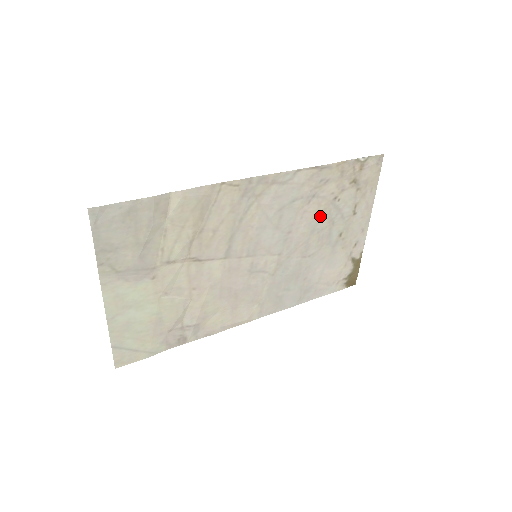
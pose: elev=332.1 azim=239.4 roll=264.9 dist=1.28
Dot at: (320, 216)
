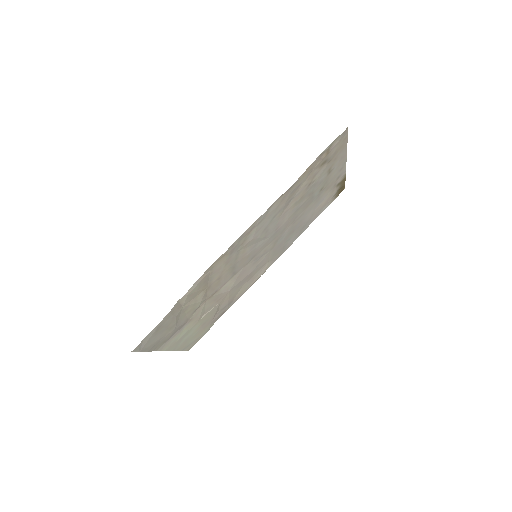
Dot at: (300, 201)
